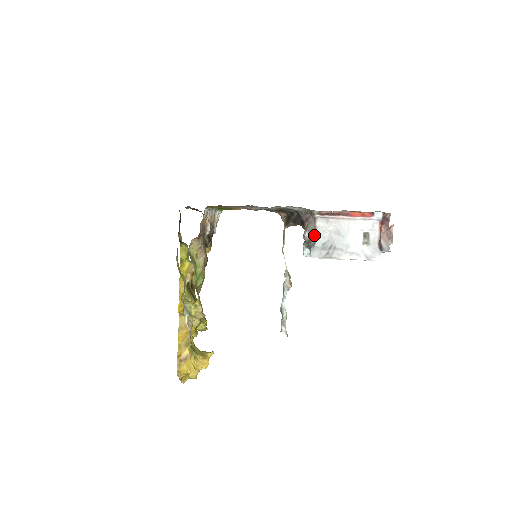
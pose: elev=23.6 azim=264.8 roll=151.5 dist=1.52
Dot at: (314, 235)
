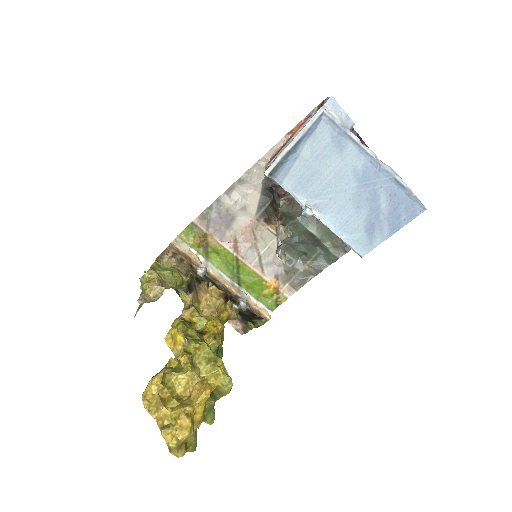
Dot at: occluded
